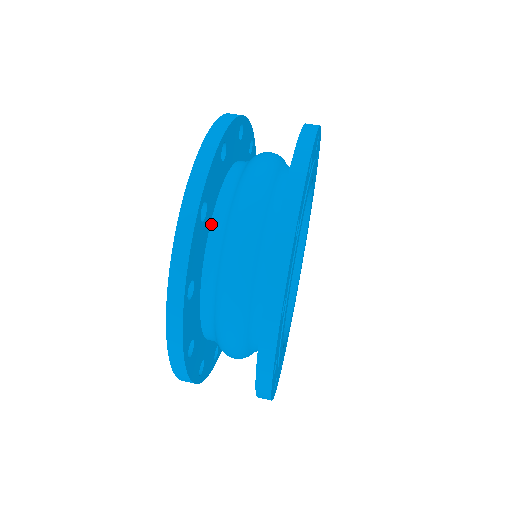
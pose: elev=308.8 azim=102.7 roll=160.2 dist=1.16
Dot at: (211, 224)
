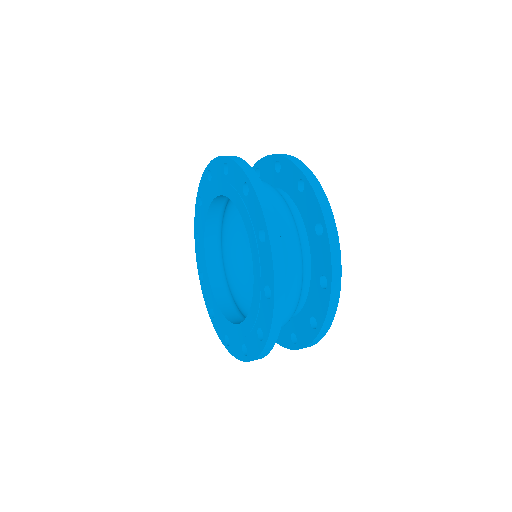
Dot at: occluded
